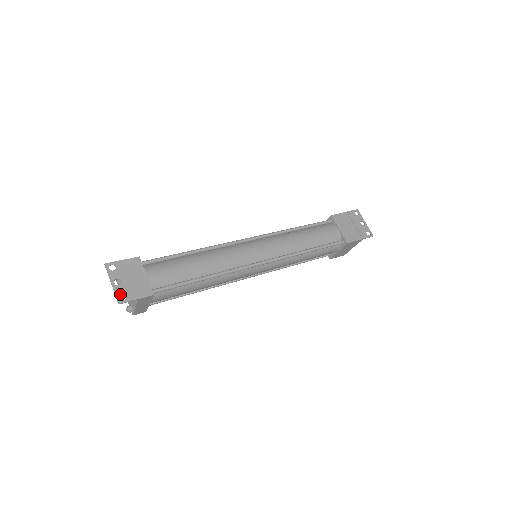
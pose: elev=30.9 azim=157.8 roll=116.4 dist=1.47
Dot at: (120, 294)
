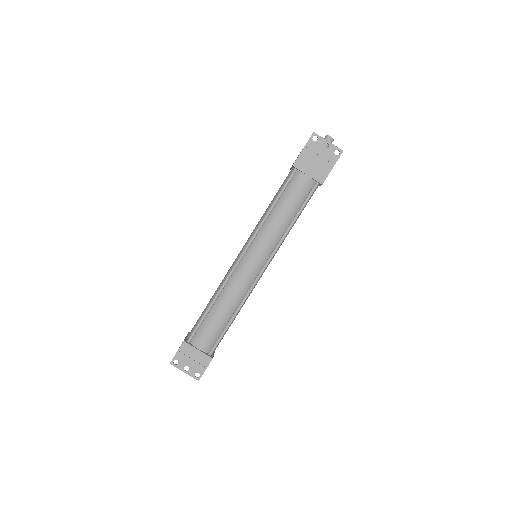
Dot at: (194, 375)
